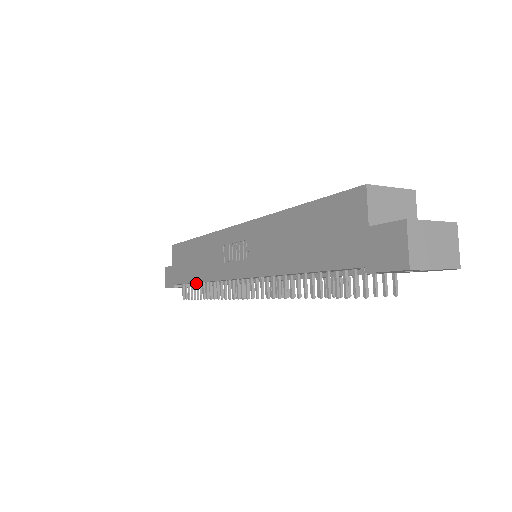
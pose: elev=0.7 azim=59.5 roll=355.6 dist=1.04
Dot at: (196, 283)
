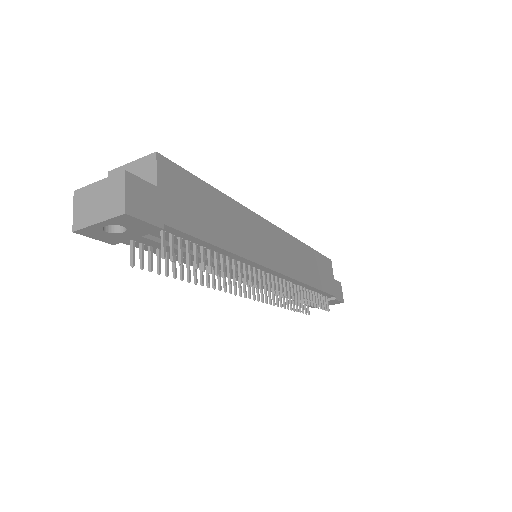
Dot at: occluded
